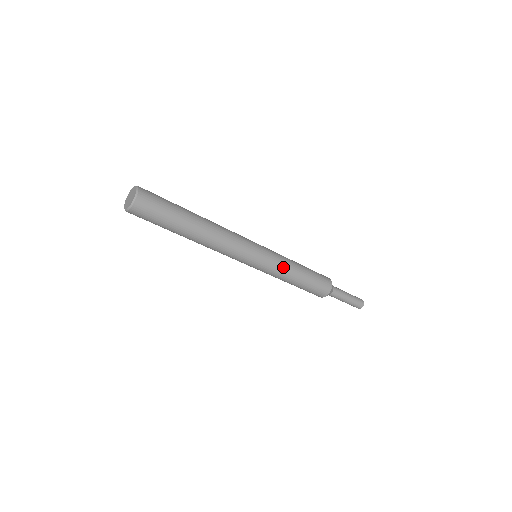
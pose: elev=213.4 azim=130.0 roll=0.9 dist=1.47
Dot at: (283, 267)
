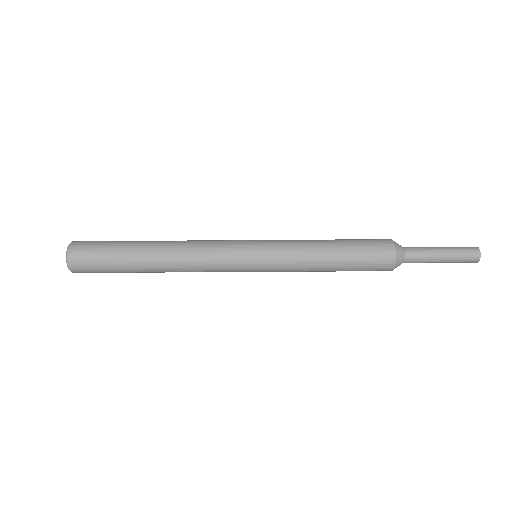
Dot at: (294, 266)
